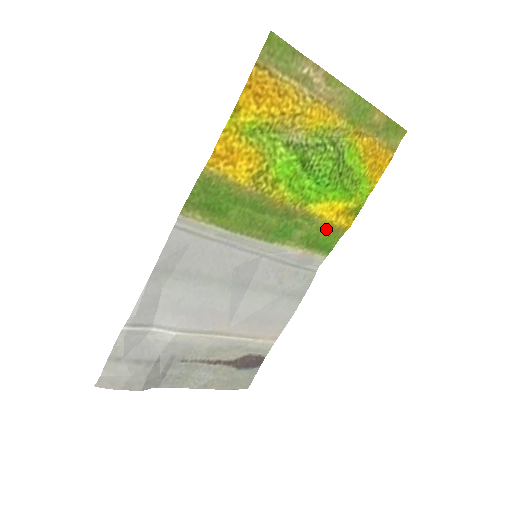
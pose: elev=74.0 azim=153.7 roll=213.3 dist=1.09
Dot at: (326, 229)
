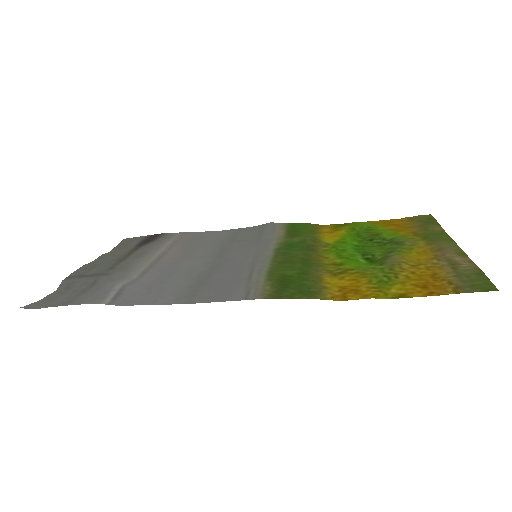
Dot at: (312, 231)
